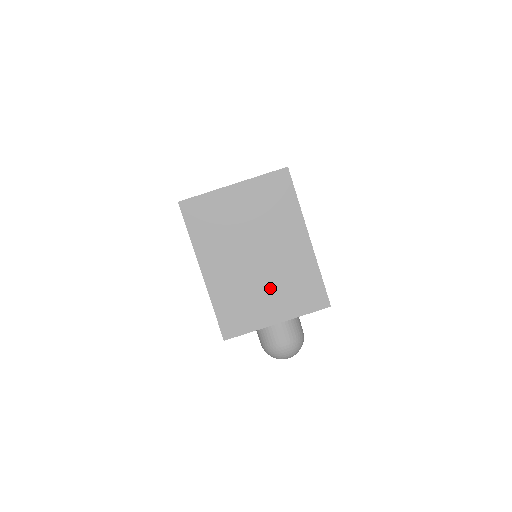
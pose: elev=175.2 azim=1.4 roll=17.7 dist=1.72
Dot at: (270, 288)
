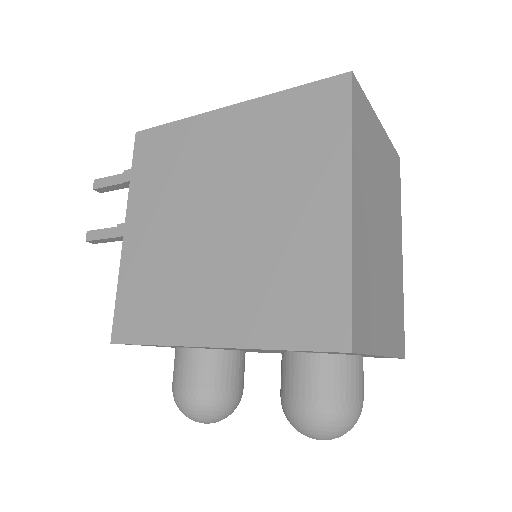
Dot at: (384, 292)
